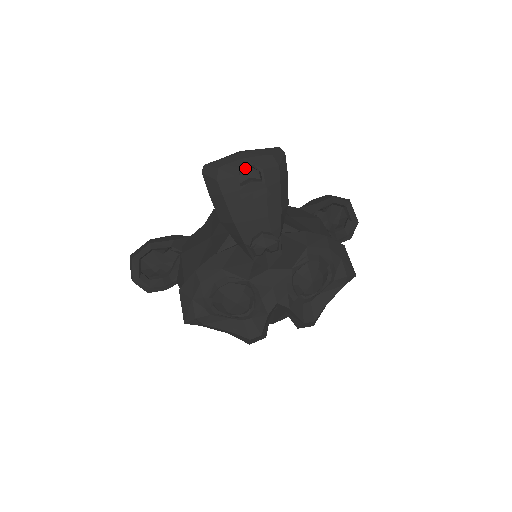
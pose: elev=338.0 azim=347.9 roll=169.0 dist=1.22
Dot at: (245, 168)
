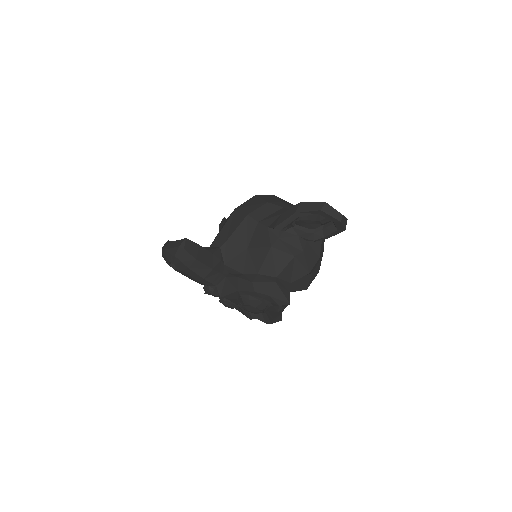
Dot at: occluded
